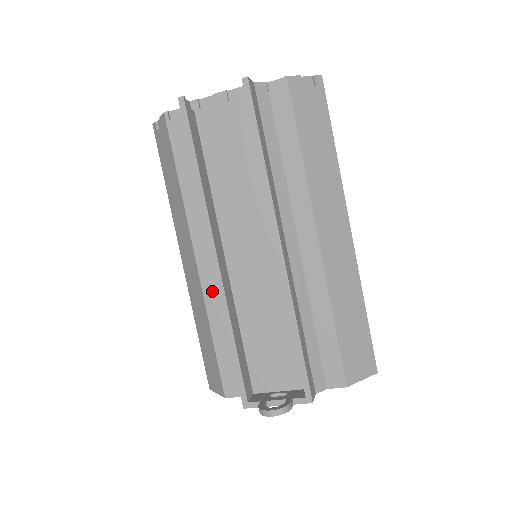
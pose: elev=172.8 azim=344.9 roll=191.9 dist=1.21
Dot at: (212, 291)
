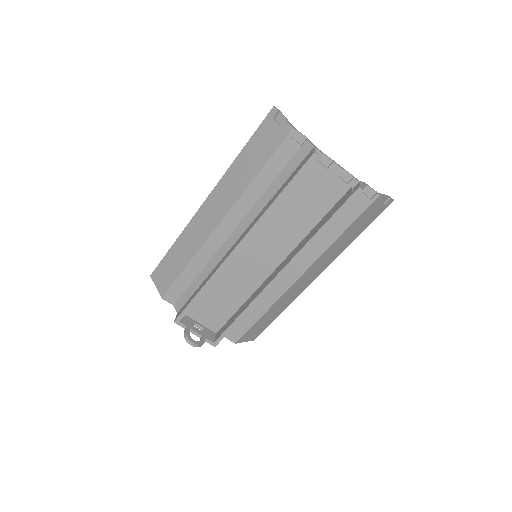
Dot at: (211, 248)
